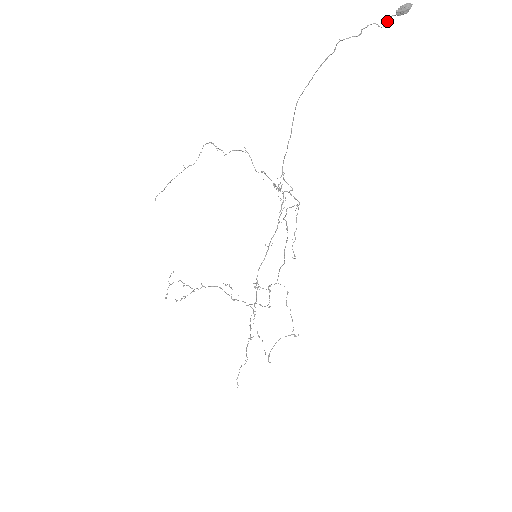
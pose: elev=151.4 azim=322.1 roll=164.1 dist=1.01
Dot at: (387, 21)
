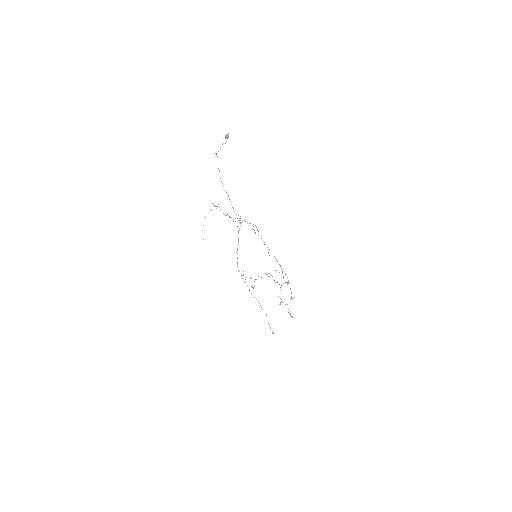
Dot at: occluded
